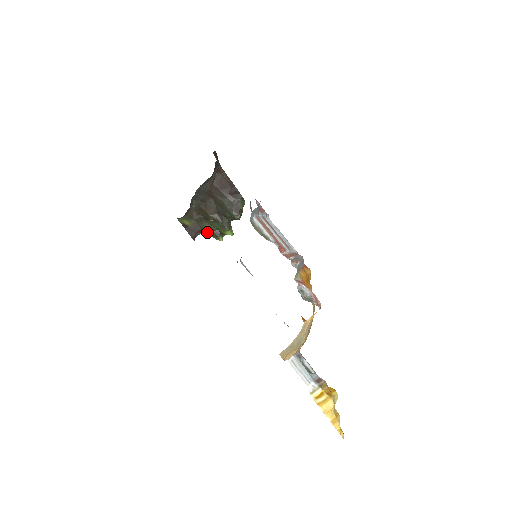
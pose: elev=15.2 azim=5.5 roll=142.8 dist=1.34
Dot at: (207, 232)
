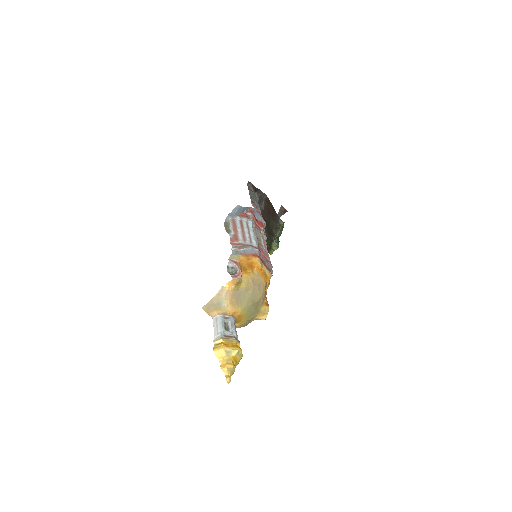
Dot at: occluded
